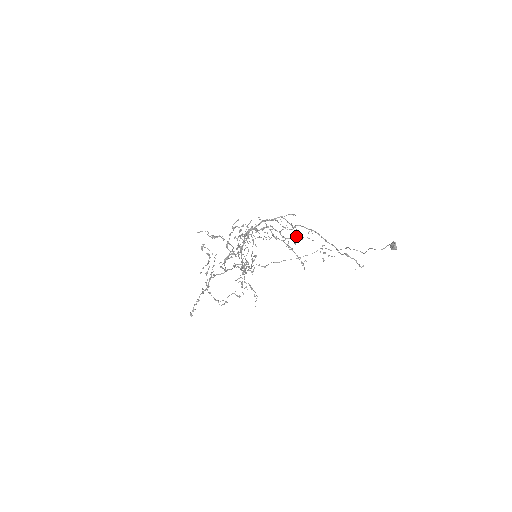
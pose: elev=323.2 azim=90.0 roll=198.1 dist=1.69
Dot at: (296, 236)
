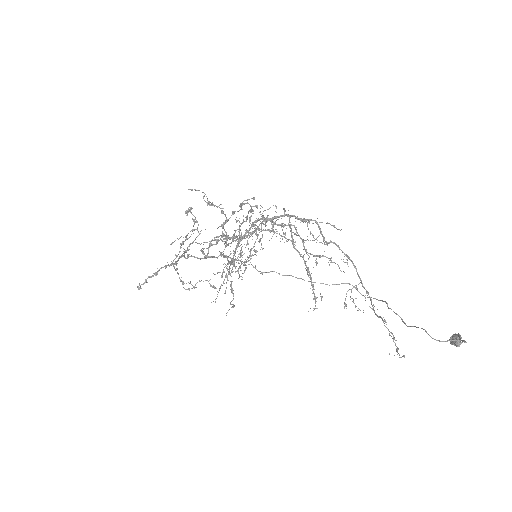
Dot at: (323, 256)
